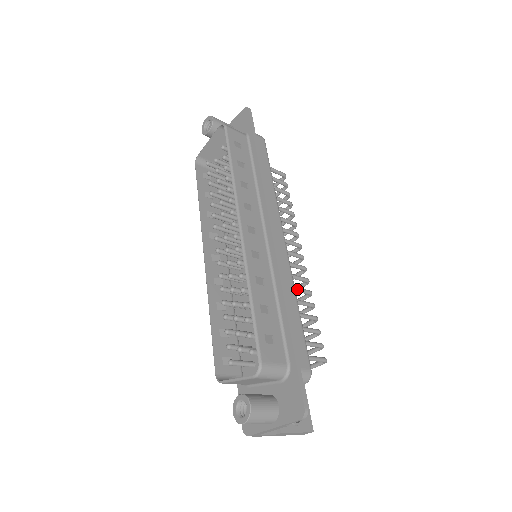
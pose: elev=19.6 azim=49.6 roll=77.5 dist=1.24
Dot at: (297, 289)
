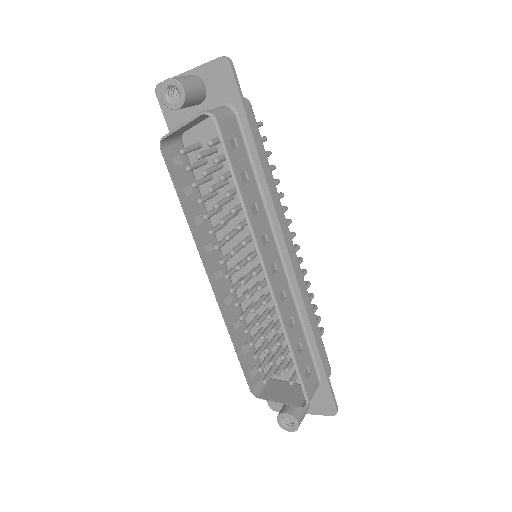
Dot at: occluded
